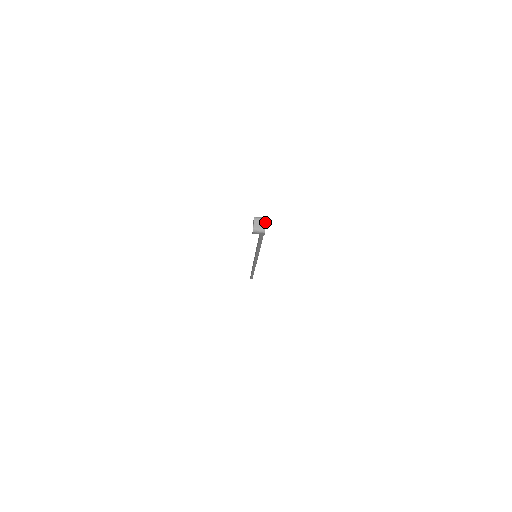
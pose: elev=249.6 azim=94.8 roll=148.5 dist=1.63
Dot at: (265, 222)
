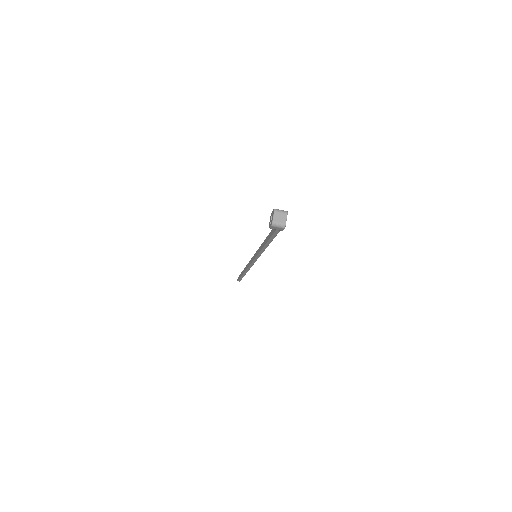
Dot at: (286, 216)
